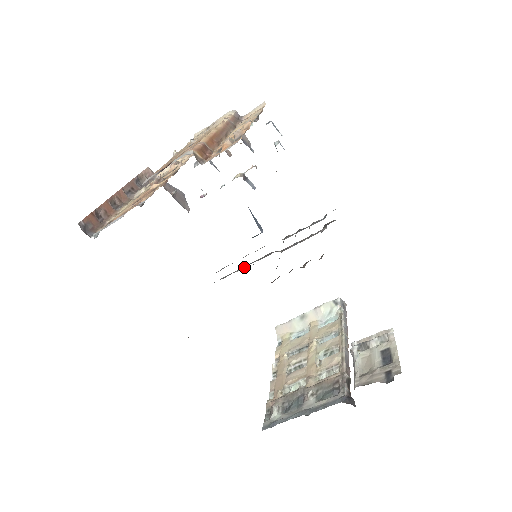
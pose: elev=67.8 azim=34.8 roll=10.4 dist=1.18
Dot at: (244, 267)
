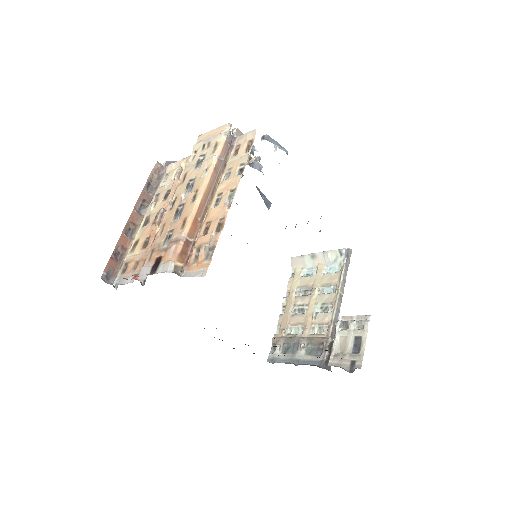
Dot at: occluded
